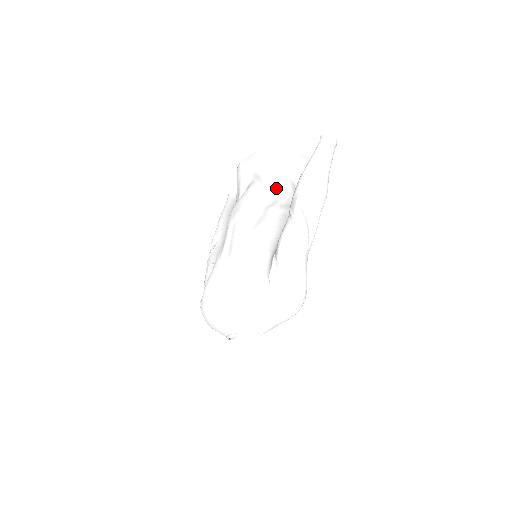
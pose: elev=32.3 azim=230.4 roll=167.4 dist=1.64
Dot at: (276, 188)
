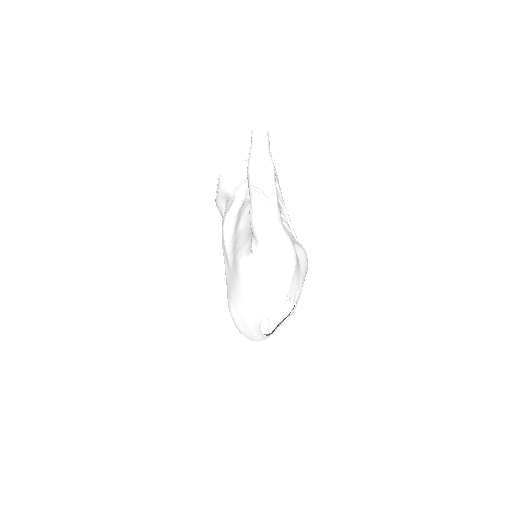
Dot at: (239, 193)
